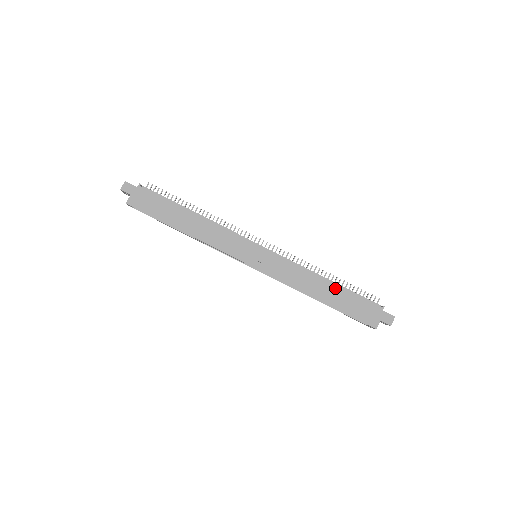
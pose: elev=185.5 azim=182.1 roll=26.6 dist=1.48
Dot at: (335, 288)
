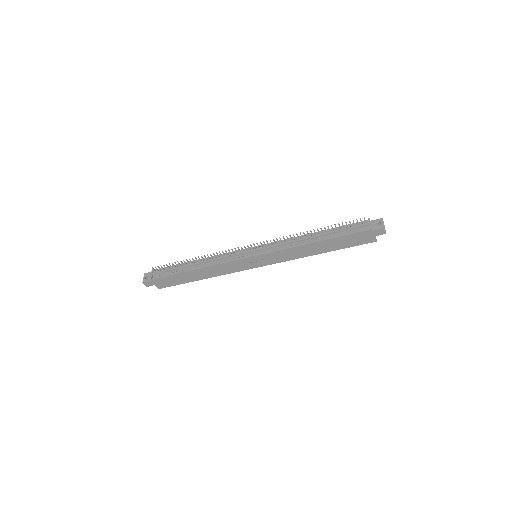
Dot at: (325, 242)
